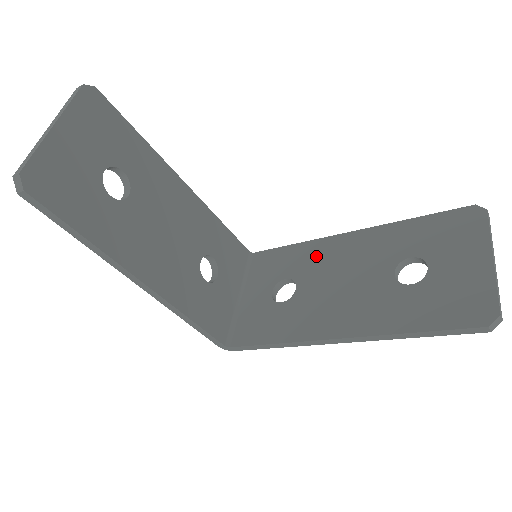
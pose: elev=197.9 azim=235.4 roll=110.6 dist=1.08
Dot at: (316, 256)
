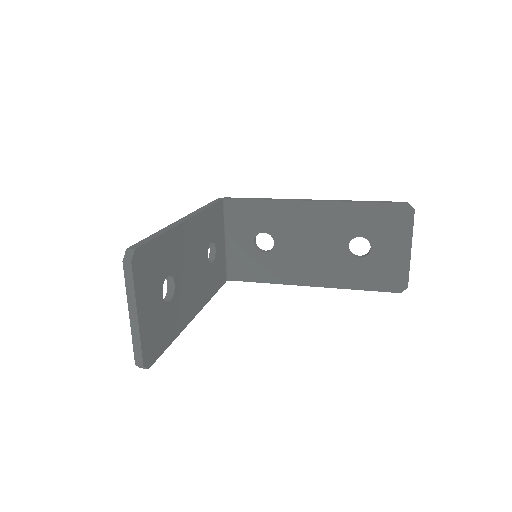
Dot at: (287, 218)
